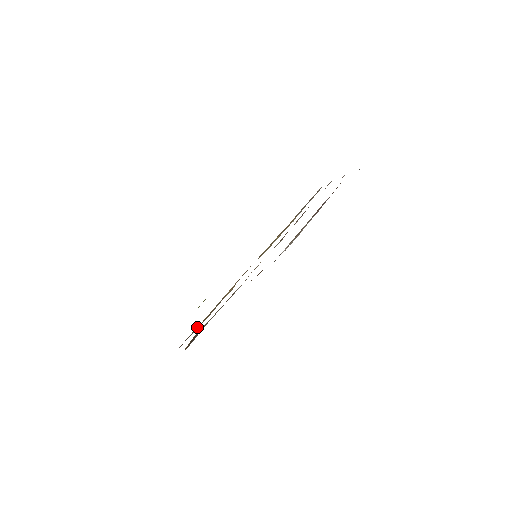
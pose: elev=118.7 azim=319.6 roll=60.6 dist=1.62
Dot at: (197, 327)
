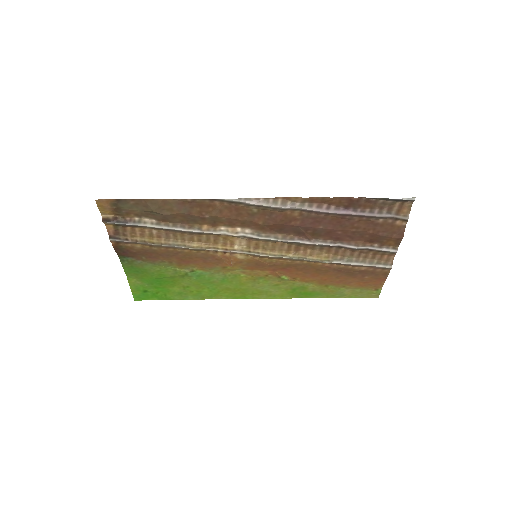
Dot at: (139, 238)
